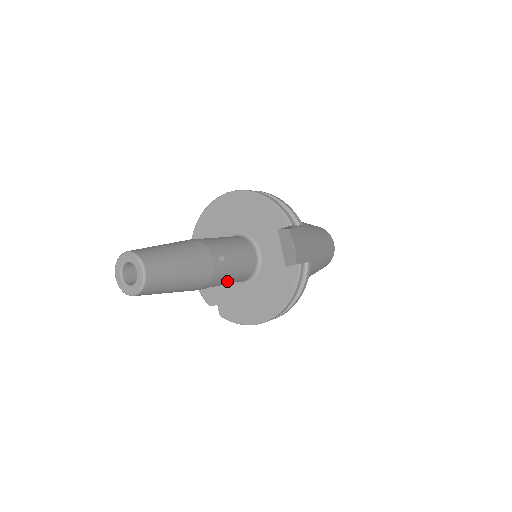
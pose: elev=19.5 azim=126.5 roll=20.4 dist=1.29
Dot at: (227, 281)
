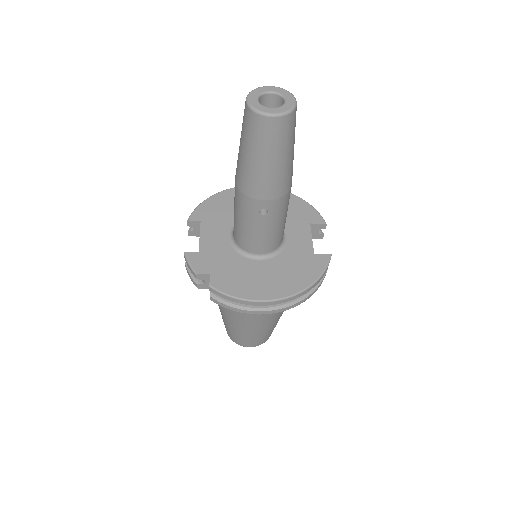
Dot at: (273, 224)
